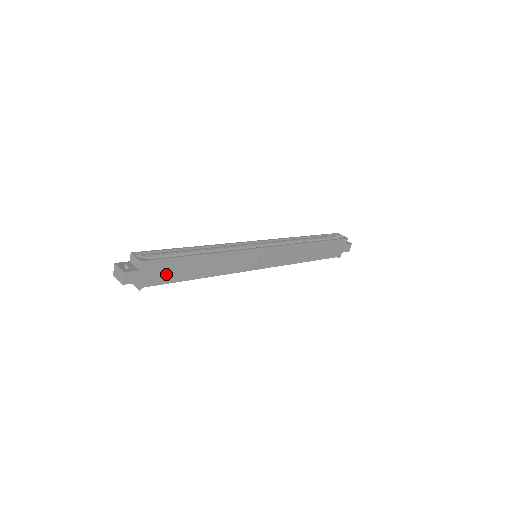
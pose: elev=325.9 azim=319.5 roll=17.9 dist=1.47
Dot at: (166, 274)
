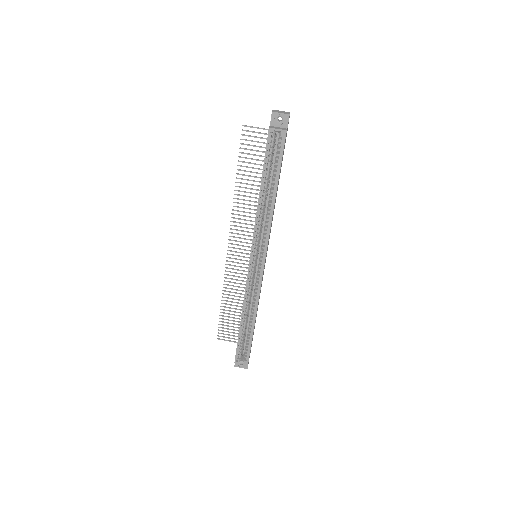
Dot at: occluded
